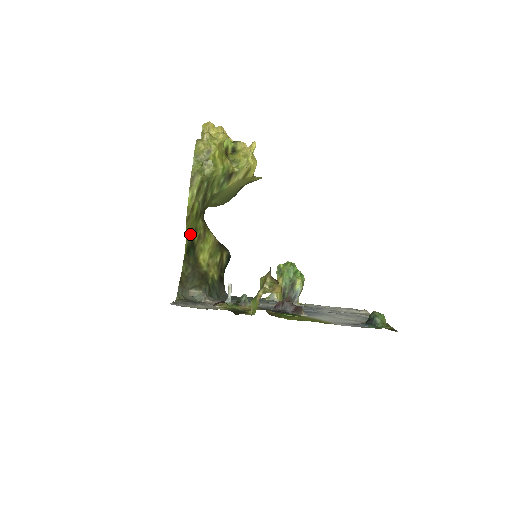
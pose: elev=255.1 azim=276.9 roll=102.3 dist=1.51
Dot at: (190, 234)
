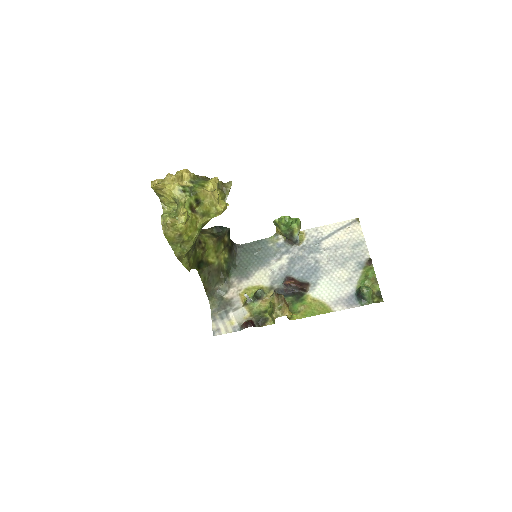
Dot at: (195, 264)
